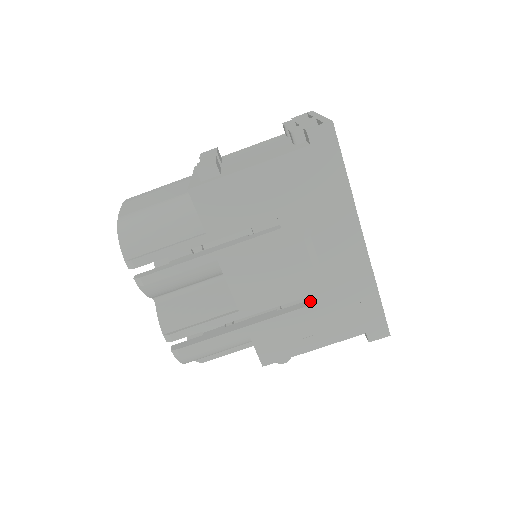
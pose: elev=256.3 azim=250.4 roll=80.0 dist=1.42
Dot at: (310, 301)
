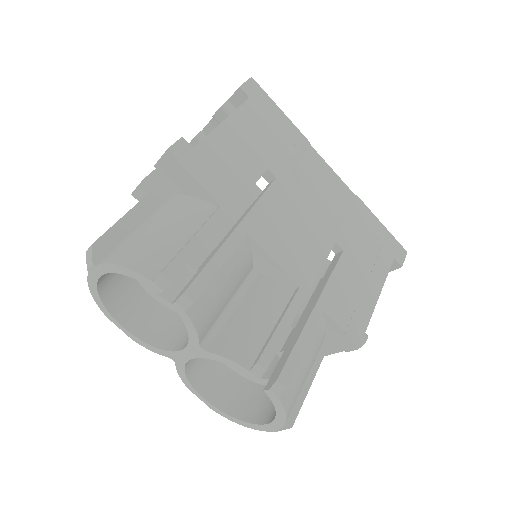
Dot at: (341, 245)
